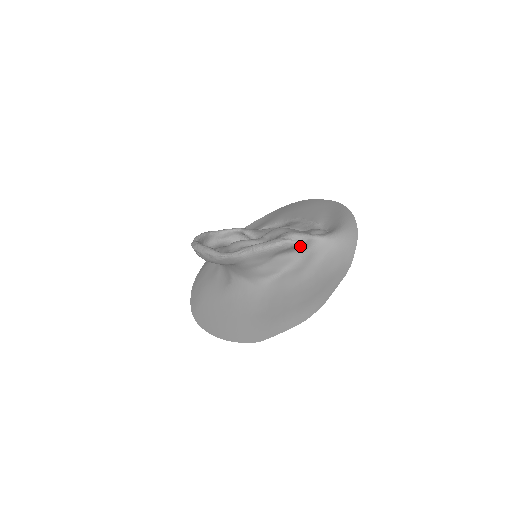
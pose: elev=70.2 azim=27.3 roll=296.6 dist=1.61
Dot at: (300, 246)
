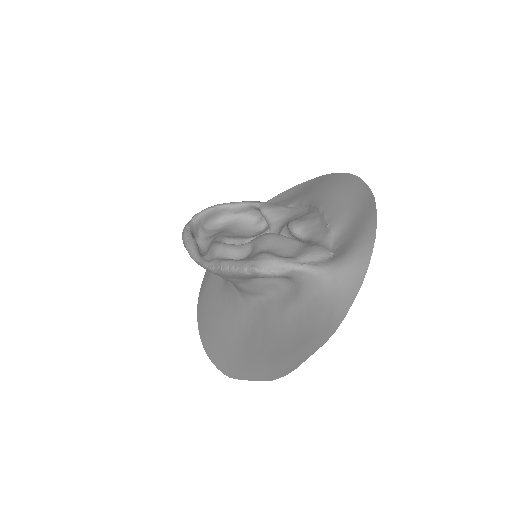
Dot at: (280, 276)
